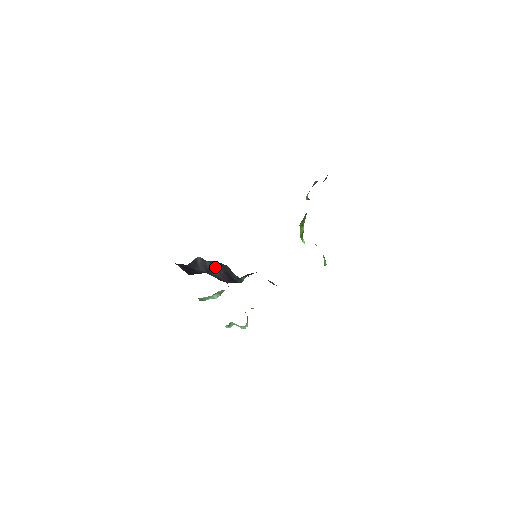
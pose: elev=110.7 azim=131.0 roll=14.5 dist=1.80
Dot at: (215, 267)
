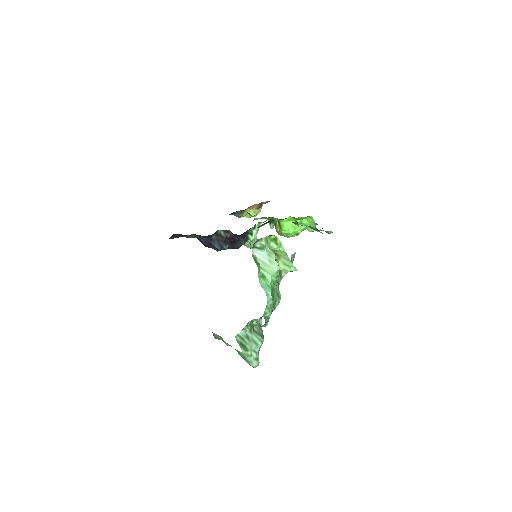
Dot at: occluded
